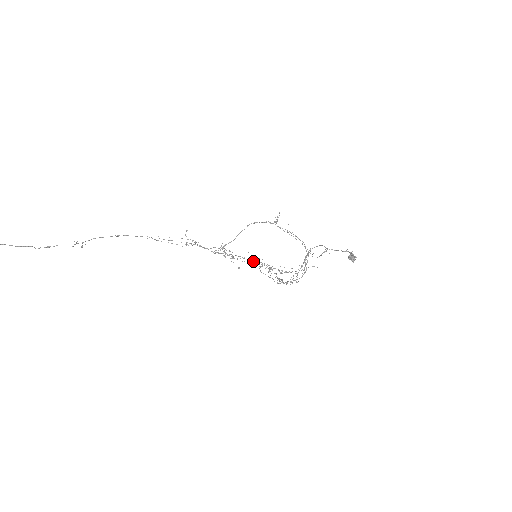
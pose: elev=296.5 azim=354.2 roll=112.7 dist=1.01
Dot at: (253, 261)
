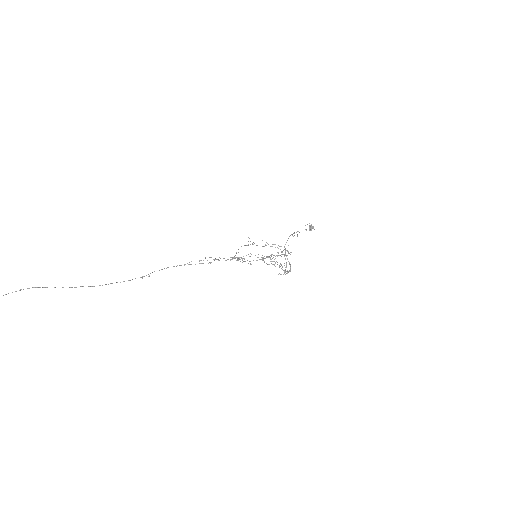
Dot at: (256, 260)
